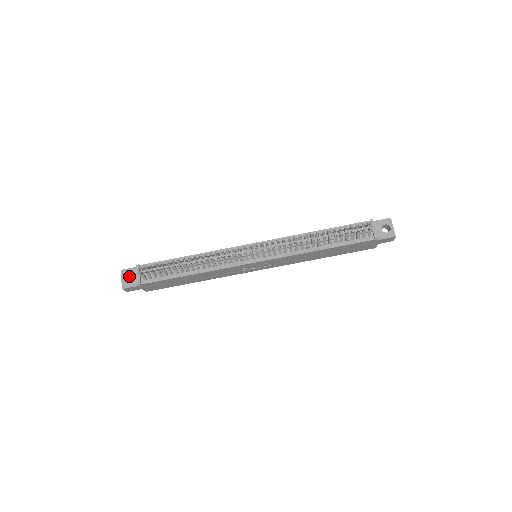
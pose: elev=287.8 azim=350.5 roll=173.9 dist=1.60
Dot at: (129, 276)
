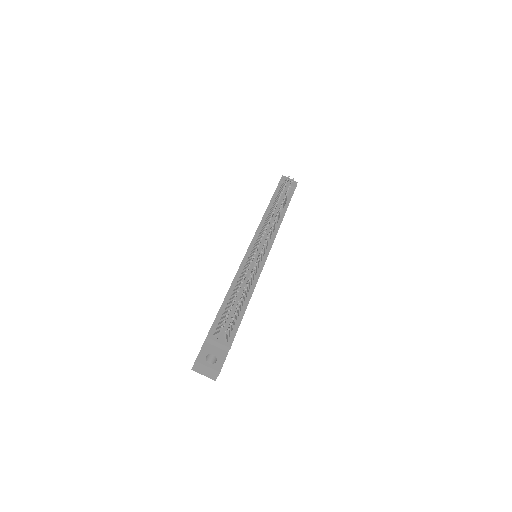
Dot at: occluded
